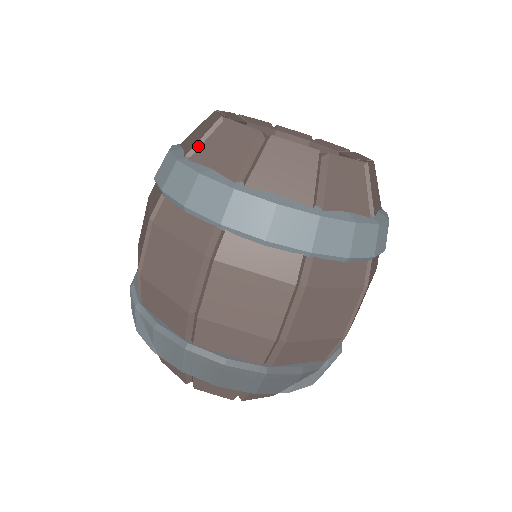
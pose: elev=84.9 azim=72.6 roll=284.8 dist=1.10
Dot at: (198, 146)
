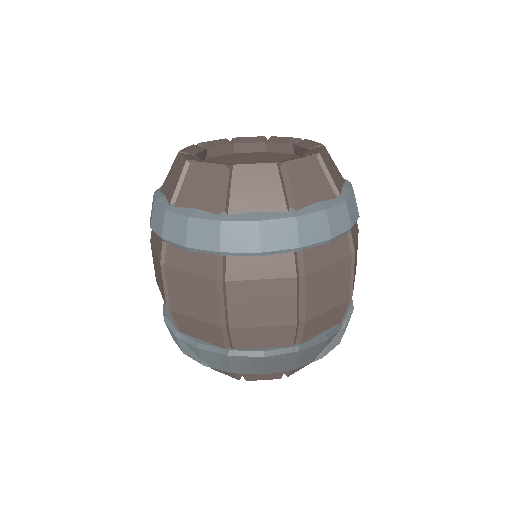
Dot at: (177, 192)
